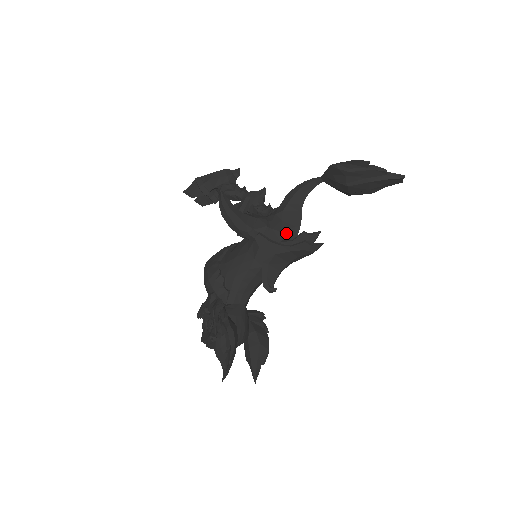
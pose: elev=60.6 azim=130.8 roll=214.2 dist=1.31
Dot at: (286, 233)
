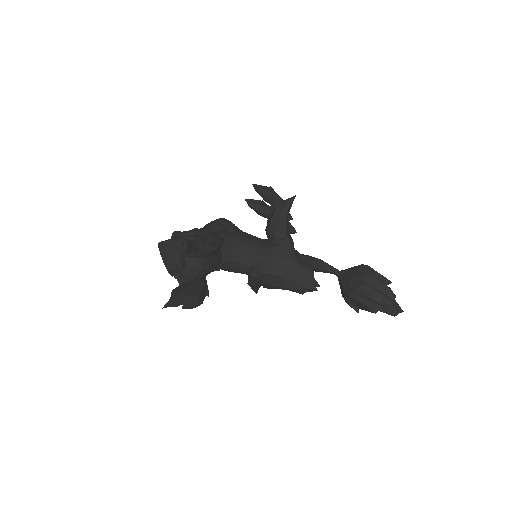
Dot at: occluded
